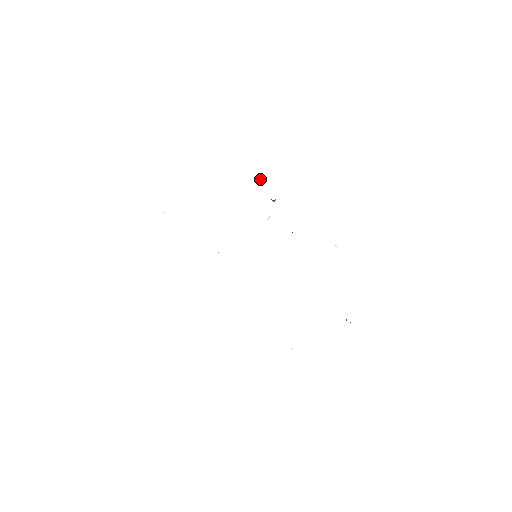
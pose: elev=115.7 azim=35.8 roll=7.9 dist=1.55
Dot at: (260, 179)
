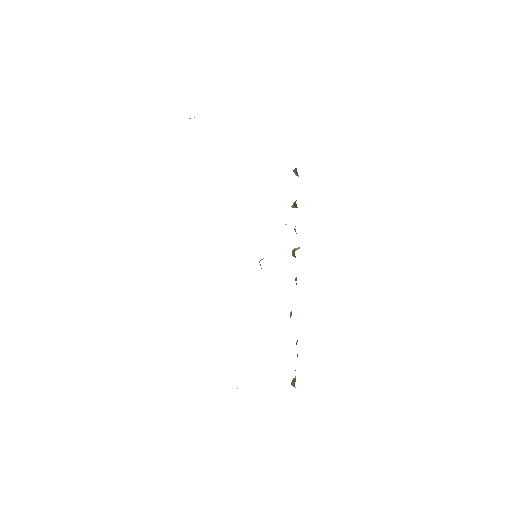
Dot at: (296, 173)
